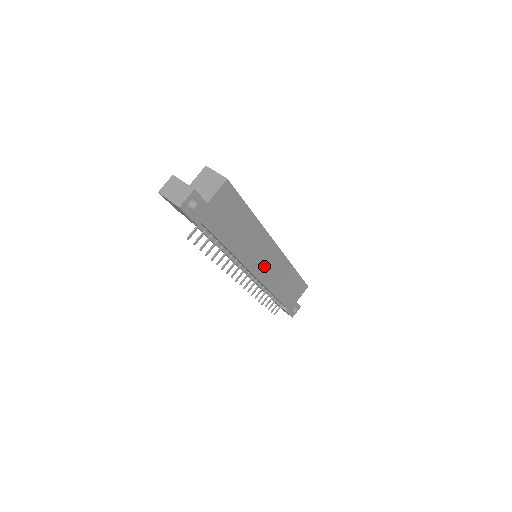
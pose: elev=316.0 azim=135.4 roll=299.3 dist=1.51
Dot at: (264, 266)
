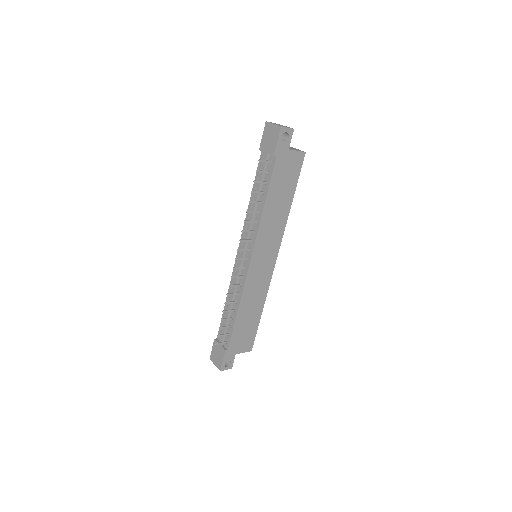
Dot at: (259, 264)
